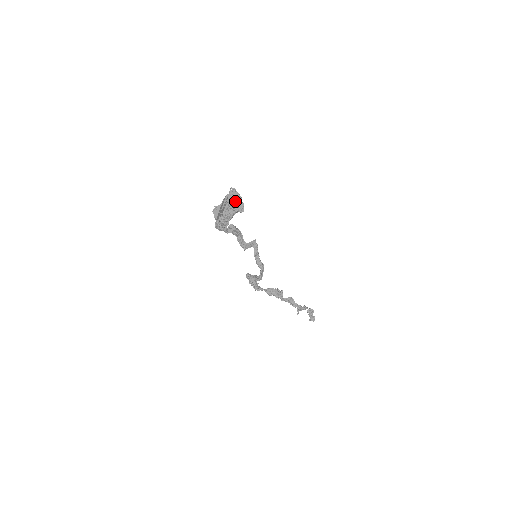
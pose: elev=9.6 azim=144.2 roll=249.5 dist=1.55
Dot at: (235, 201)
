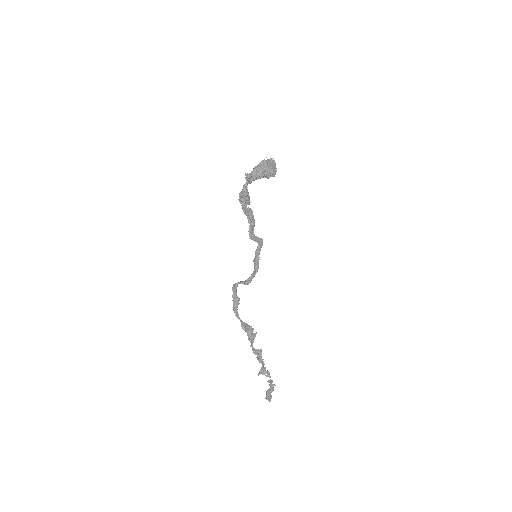
Dot at: (271, 165)
